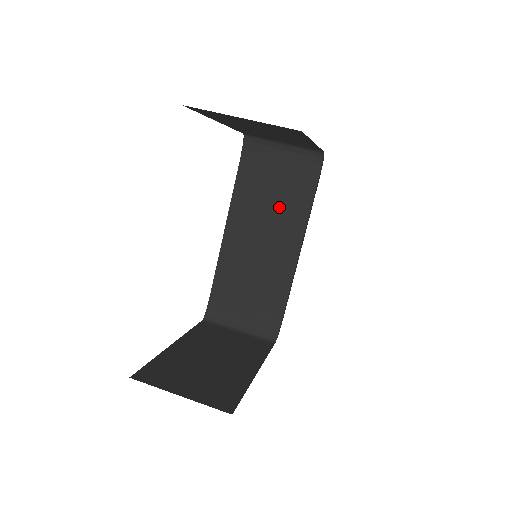
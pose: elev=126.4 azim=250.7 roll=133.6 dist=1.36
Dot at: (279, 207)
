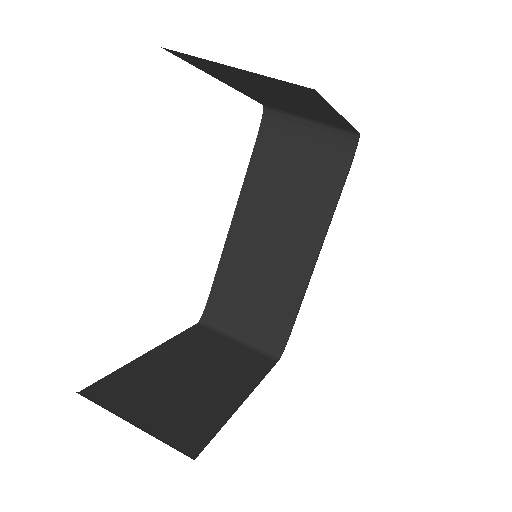
Dot at: (298, 198)
